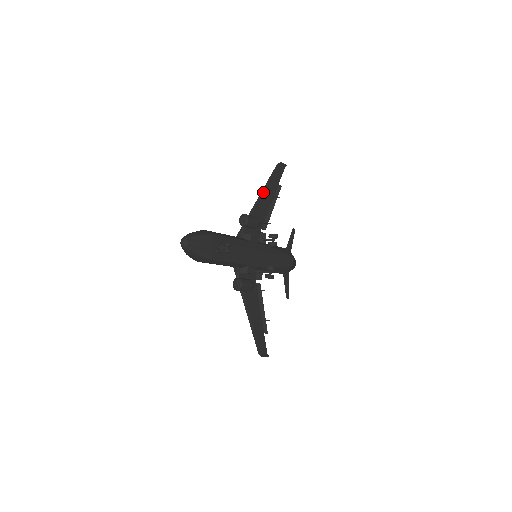
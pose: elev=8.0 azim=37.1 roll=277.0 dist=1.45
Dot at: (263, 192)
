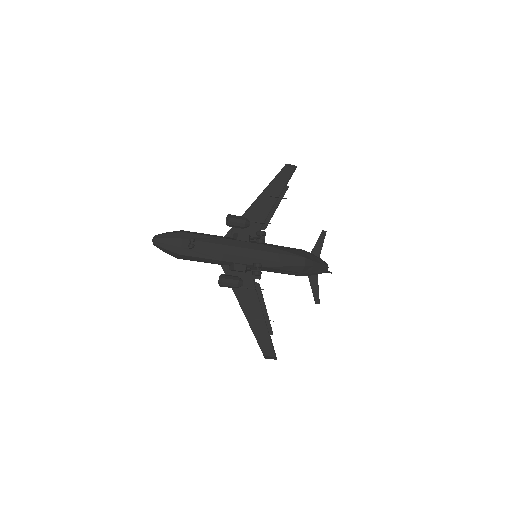
Dot at: (261, 194)
